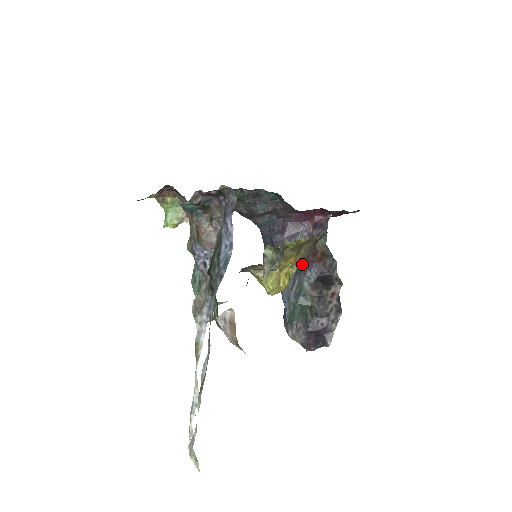
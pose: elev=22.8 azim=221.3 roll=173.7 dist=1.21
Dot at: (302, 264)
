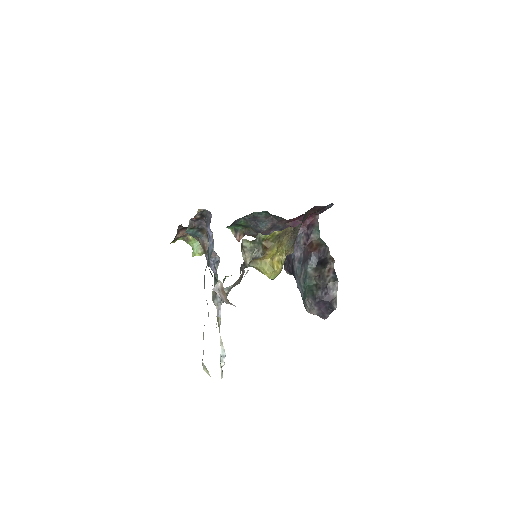
Dot at: (292, 252)
